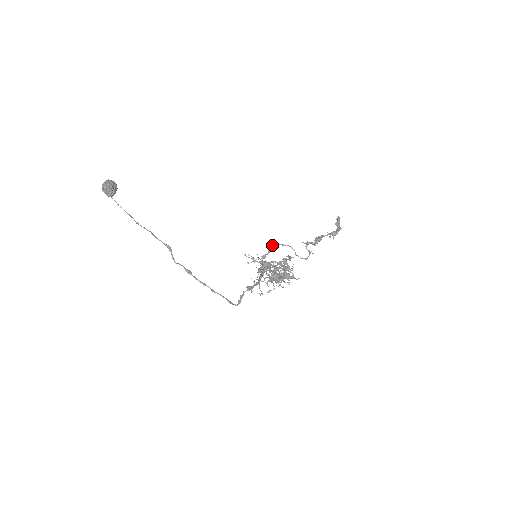
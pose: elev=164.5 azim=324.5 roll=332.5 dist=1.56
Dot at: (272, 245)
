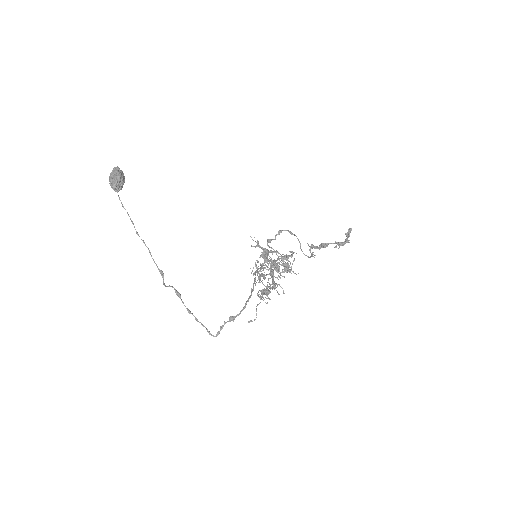
Dot at: (280, 232)
